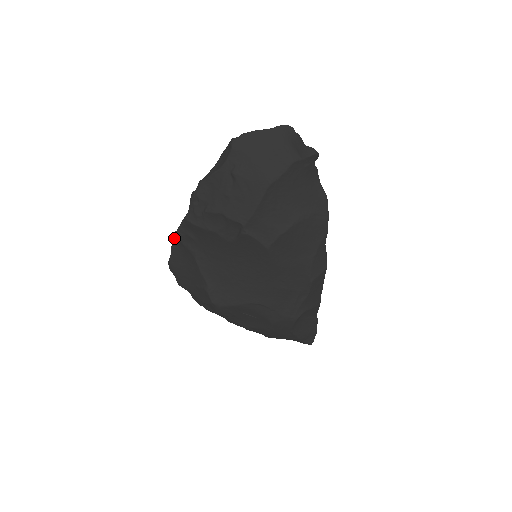
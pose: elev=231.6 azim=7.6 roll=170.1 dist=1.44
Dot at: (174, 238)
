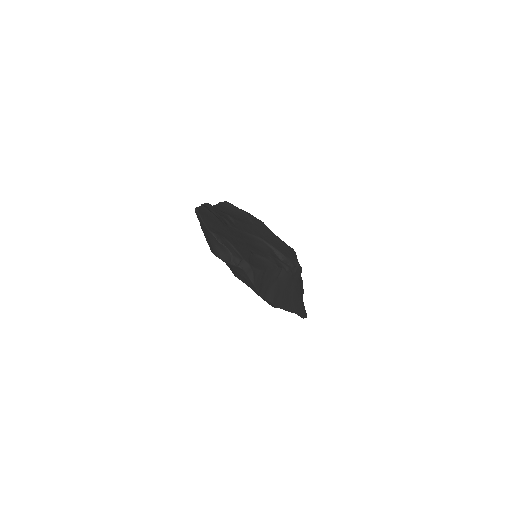
Dot at: occluded
